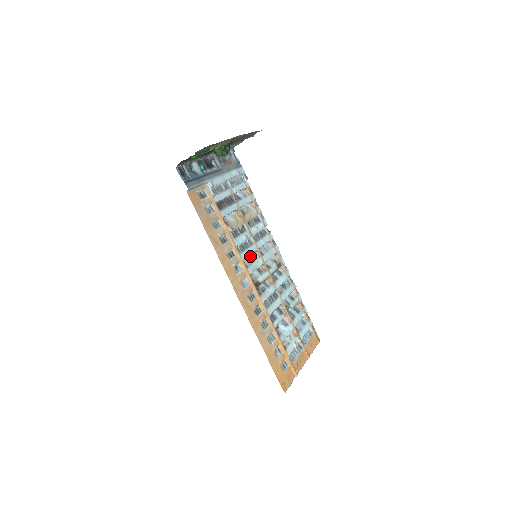
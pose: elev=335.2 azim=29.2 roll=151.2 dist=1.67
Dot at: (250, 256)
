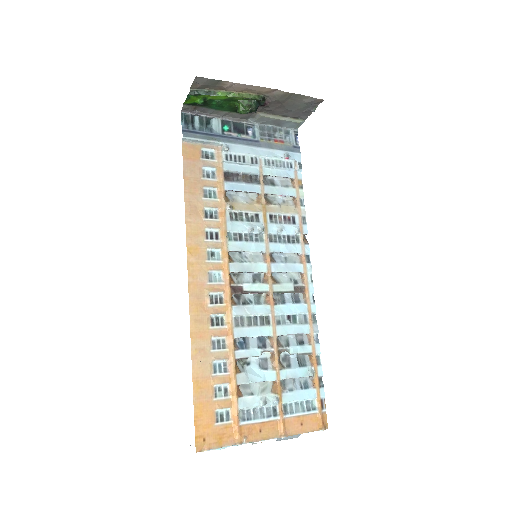
Dot at: (251, 255)
